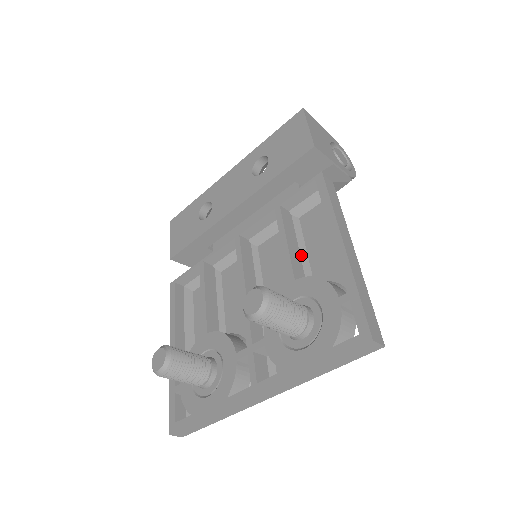
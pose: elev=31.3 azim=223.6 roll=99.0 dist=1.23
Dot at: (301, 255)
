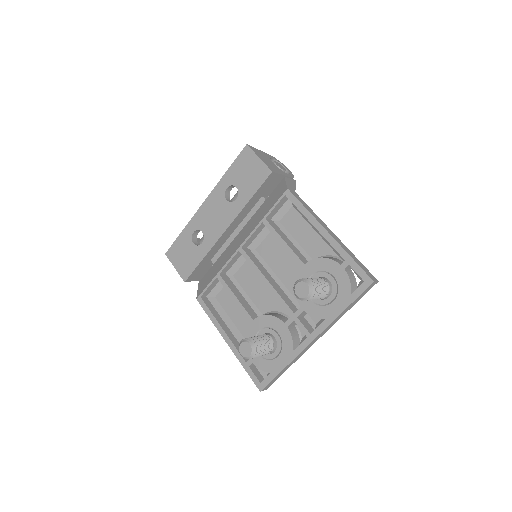
Dot at: (295, 246)
